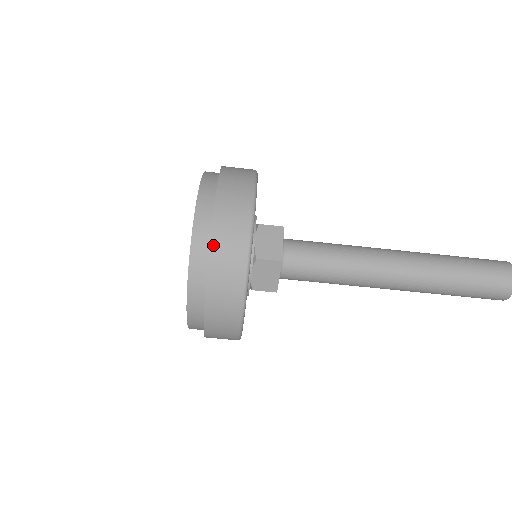
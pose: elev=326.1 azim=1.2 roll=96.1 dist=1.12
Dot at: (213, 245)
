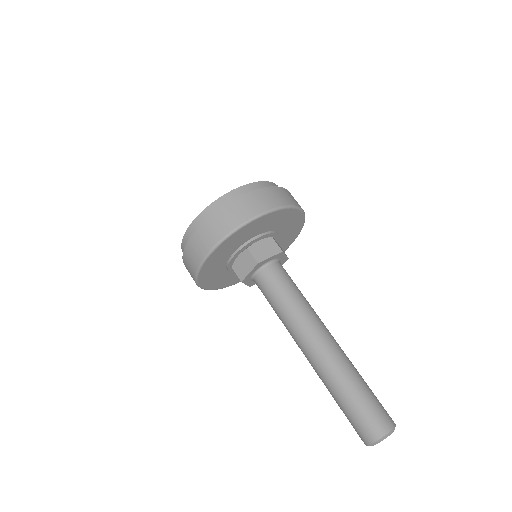
Dot at: (226, 207)
